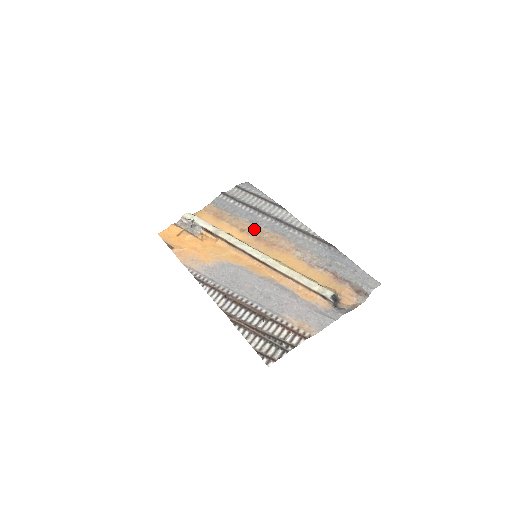
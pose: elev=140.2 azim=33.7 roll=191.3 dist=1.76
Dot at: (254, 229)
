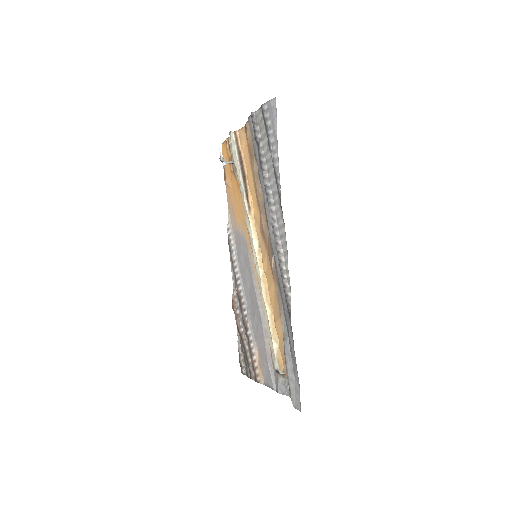
Dot at: (263, 211)
